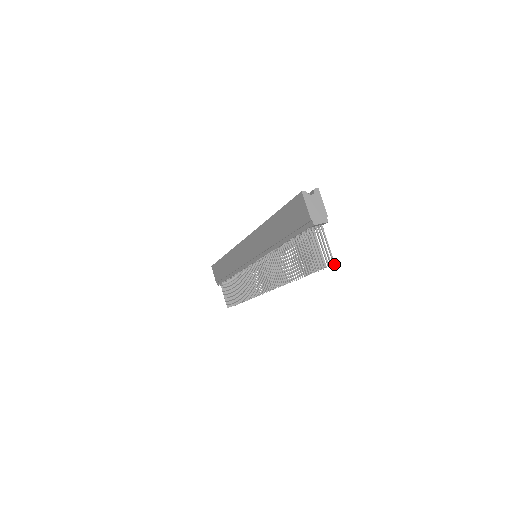
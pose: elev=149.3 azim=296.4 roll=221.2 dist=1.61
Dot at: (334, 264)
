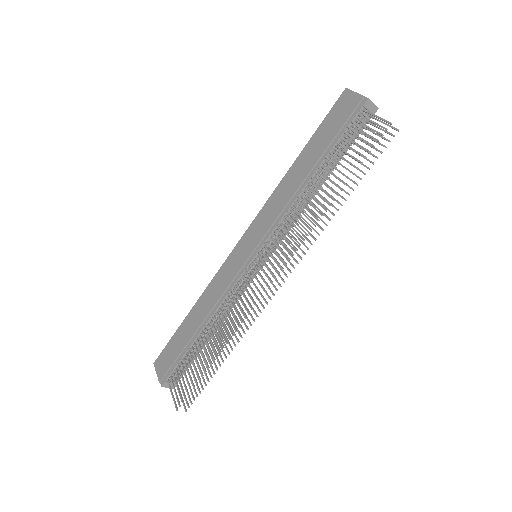
Dot at: (398, 130)
